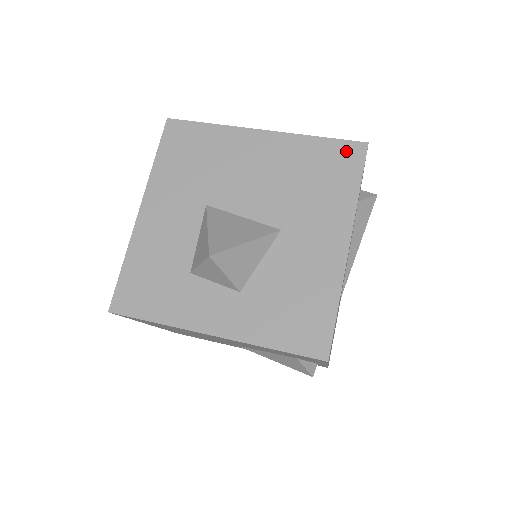
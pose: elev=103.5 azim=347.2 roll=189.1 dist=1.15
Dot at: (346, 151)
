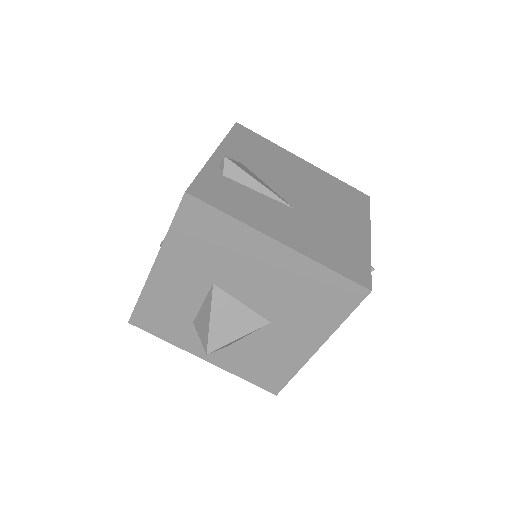
Dot at: (349, 290)
